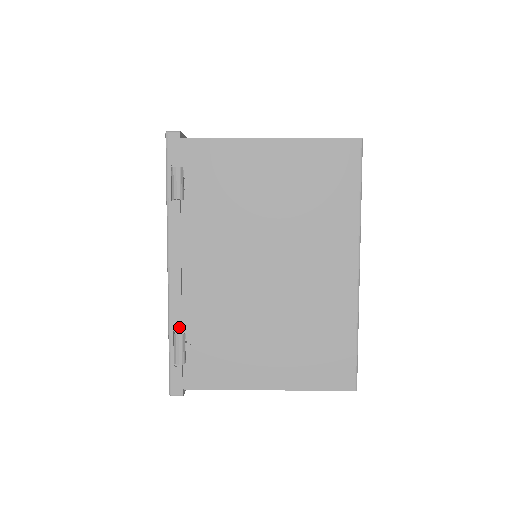
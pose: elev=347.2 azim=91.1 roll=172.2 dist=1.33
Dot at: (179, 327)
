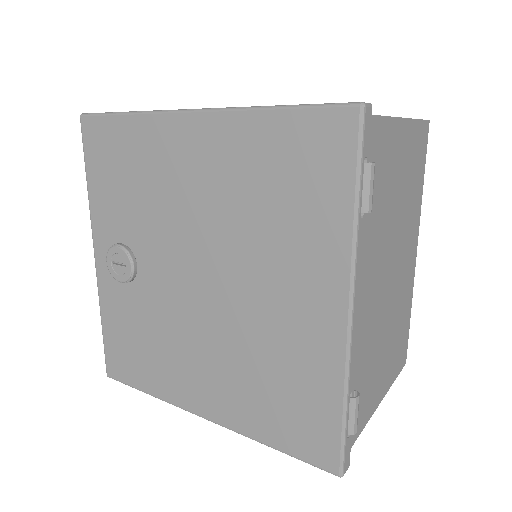
Dot at: (353, 386)
